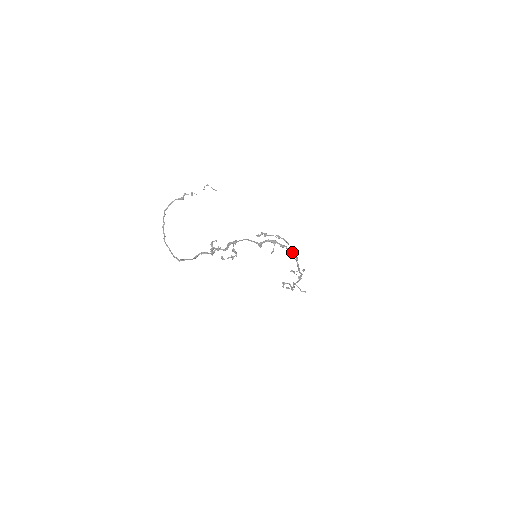
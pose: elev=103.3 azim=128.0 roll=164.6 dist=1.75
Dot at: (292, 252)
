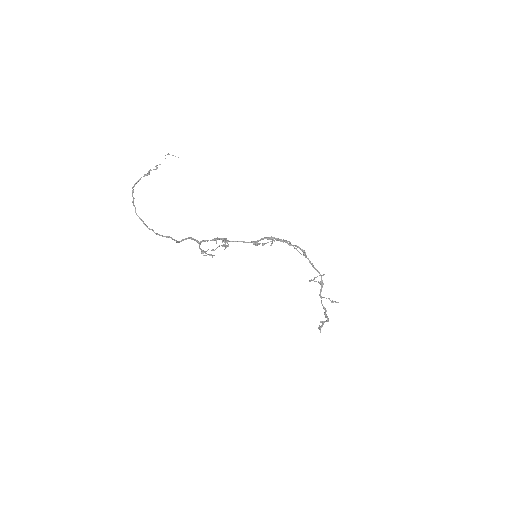
Dot at: (296, 245)
